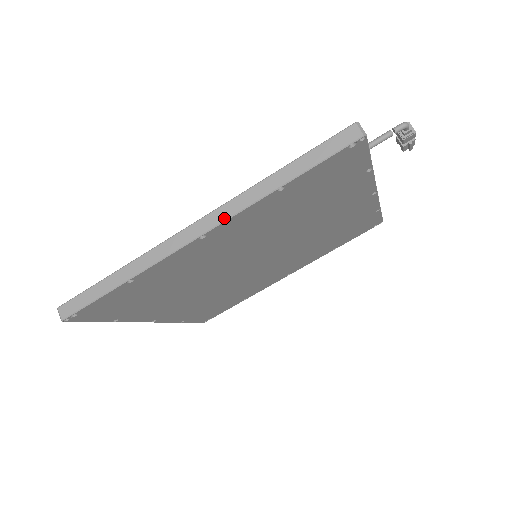
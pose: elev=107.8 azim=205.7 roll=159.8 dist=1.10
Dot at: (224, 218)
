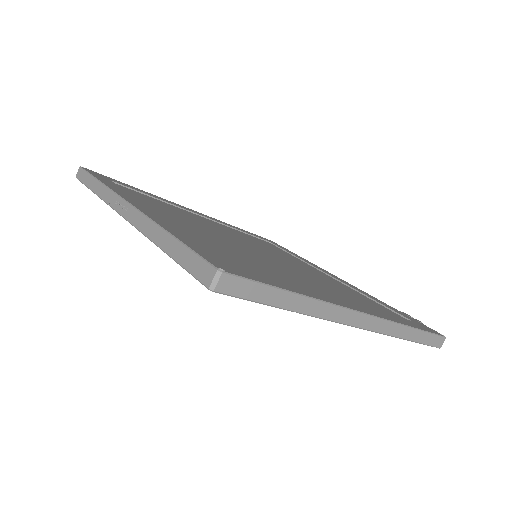
Dot at: (376, 330)
